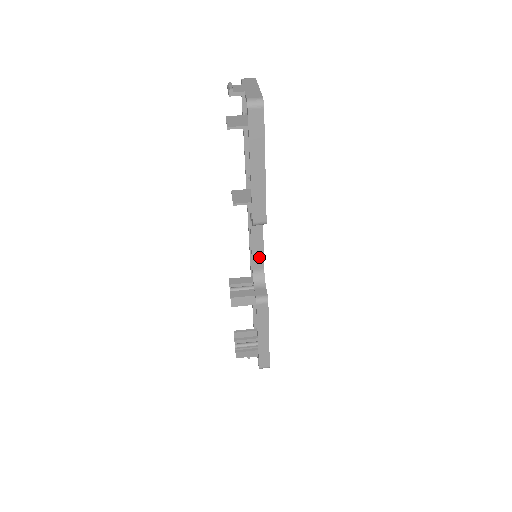
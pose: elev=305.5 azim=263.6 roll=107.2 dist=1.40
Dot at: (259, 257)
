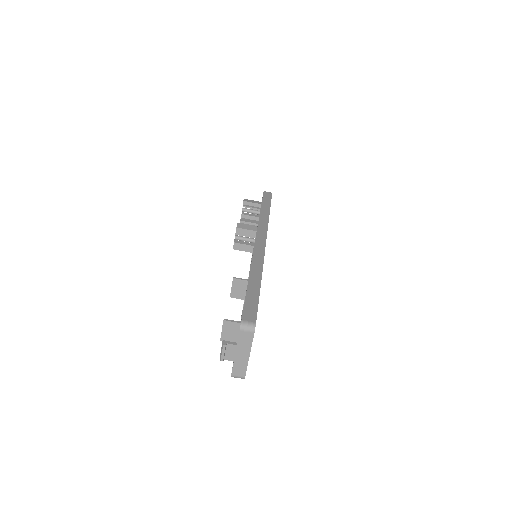
Dot at: occluded
